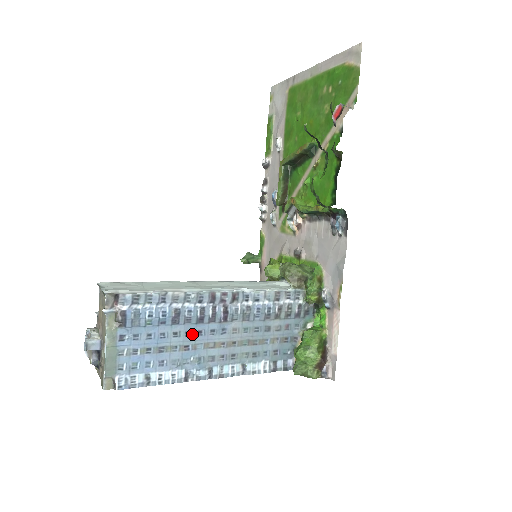
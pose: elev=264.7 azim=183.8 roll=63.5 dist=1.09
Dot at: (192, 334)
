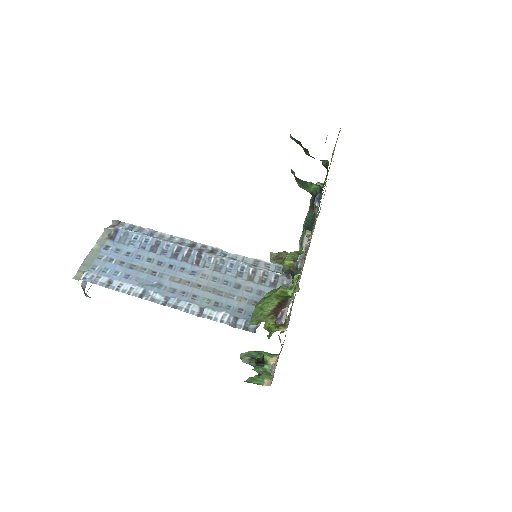
Dot at: (164, 265)
